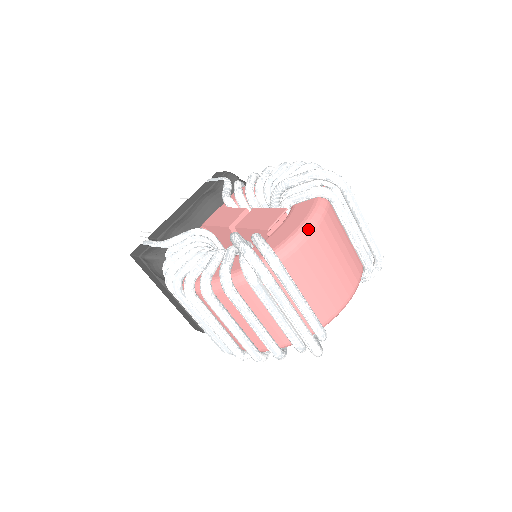
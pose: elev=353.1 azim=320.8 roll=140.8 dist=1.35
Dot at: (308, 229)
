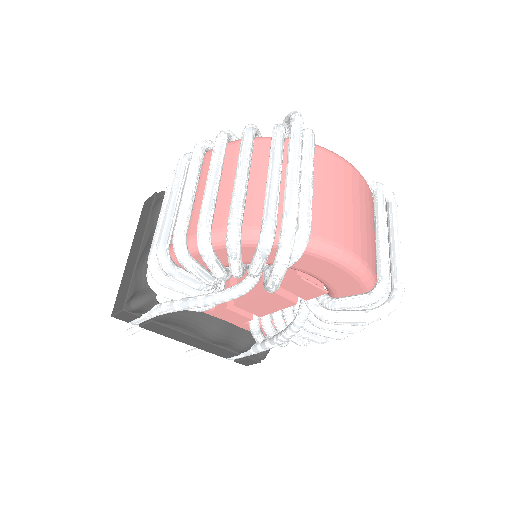
Dot at: occluded
